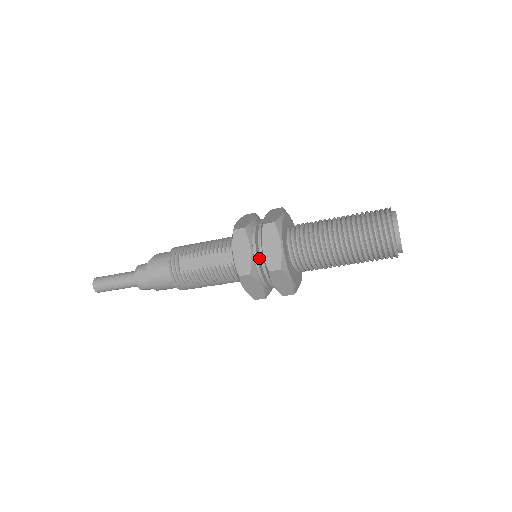
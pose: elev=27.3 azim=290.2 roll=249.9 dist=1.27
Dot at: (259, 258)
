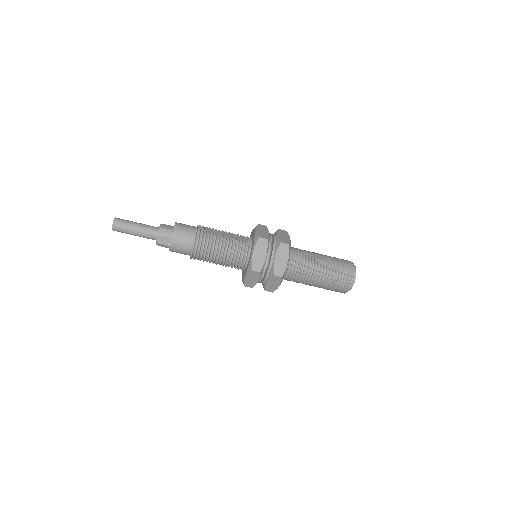
Dot at: occluded
